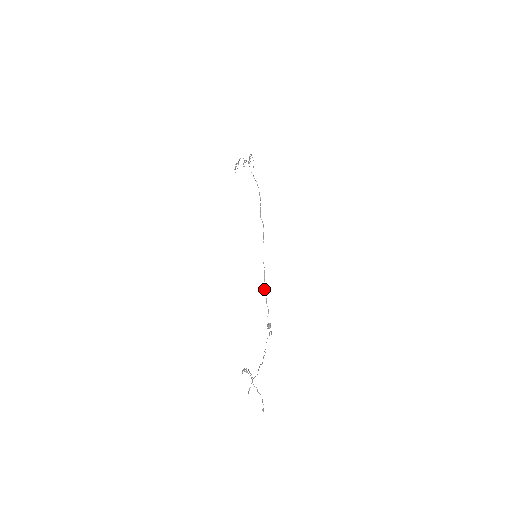
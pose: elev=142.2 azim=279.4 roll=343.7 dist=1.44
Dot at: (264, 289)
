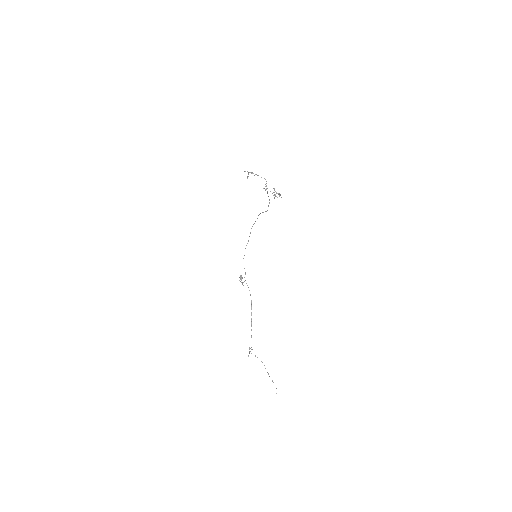
Dot at: occluded
